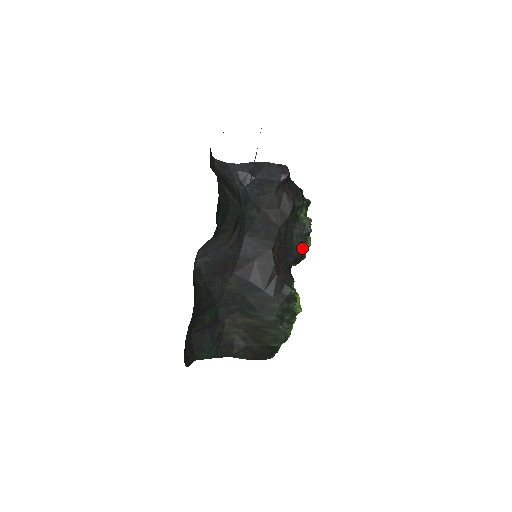
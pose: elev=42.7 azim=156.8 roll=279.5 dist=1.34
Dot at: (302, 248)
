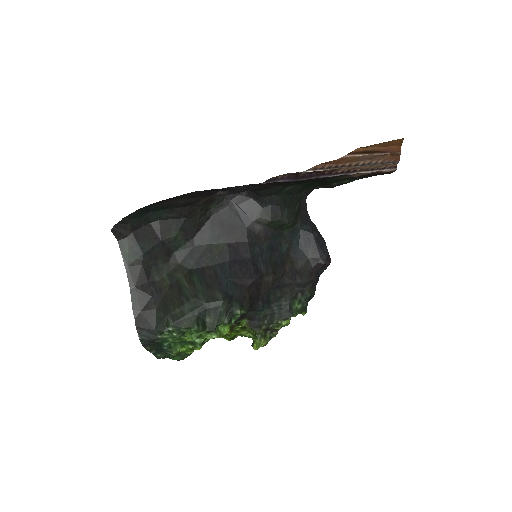
Dot at: (268, 320)
